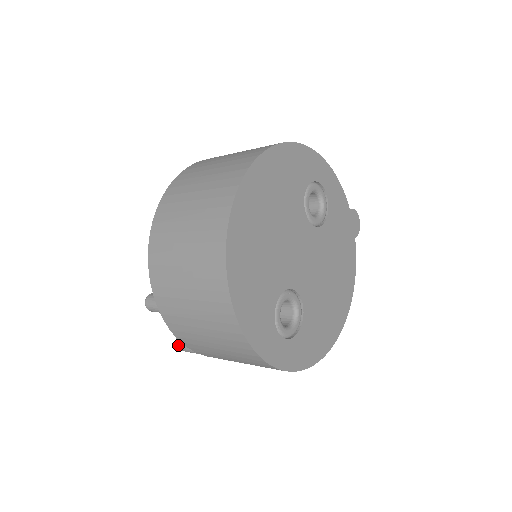
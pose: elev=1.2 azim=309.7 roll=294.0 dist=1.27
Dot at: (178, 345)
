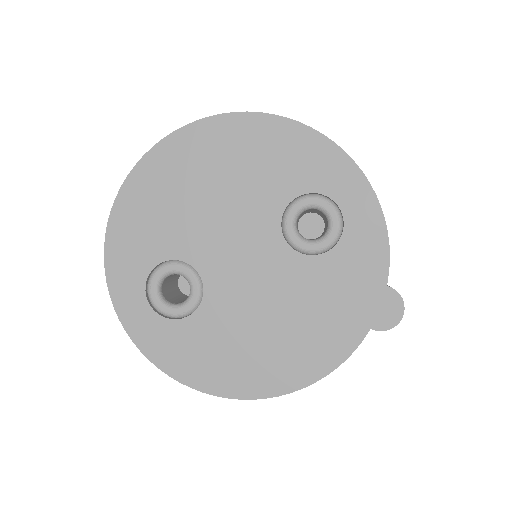
Dot at: occluded
